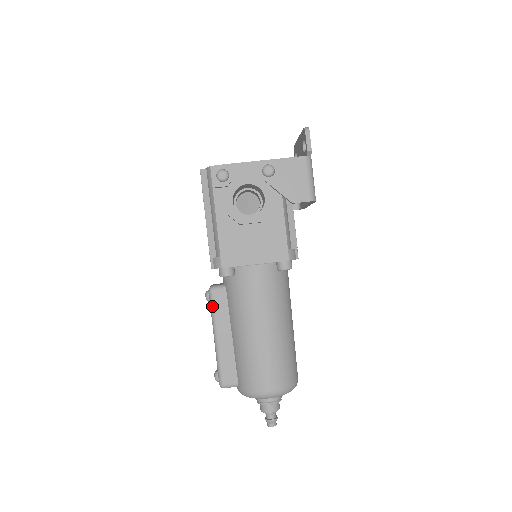
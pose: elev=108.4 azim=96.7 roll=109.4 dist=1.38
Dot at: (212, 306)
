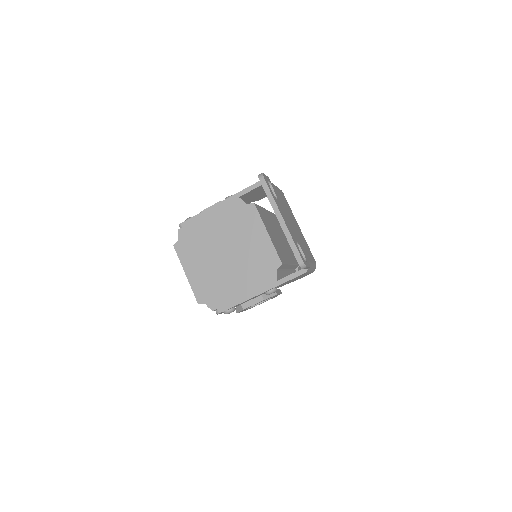
Dot at: occluded
